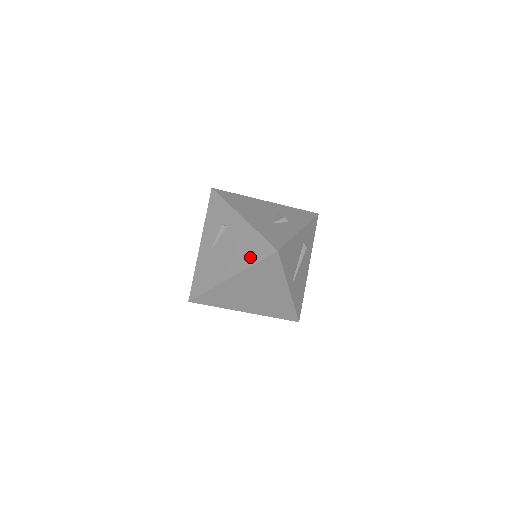
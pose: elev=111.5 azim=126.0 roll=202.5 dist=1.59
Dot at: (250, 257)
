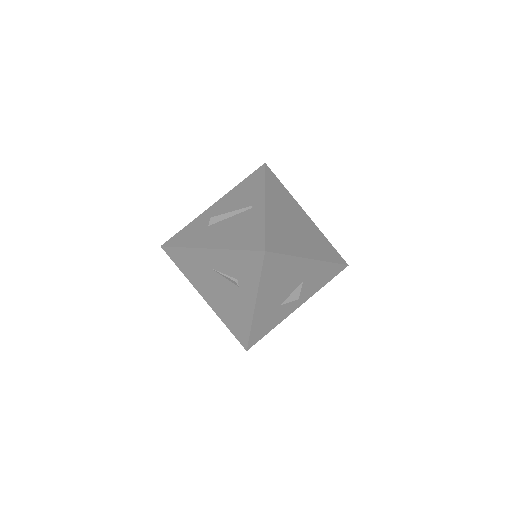
Dot at: (229, 322)
